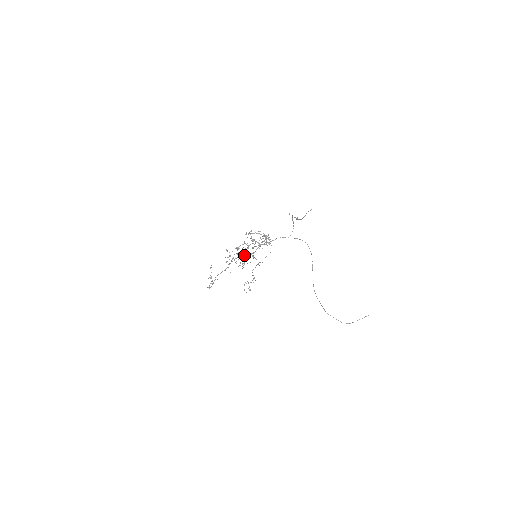
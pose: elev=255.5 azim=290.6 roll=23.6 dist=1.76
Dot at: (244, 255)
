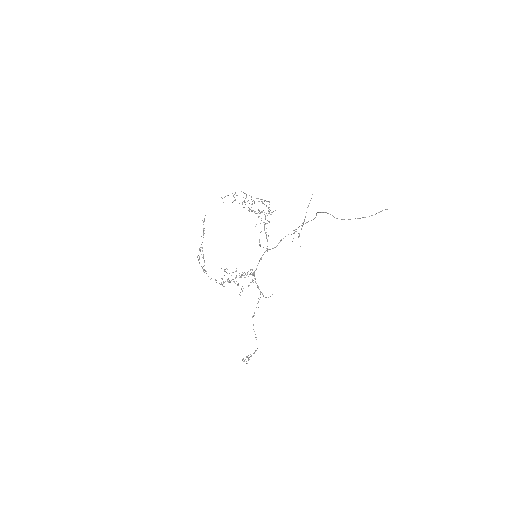
Dot at: (243, 275)
